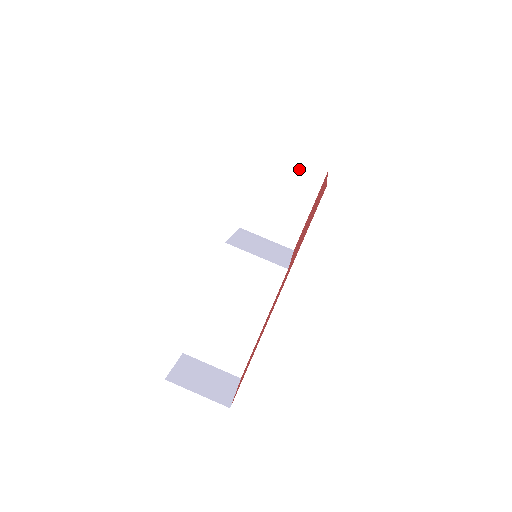
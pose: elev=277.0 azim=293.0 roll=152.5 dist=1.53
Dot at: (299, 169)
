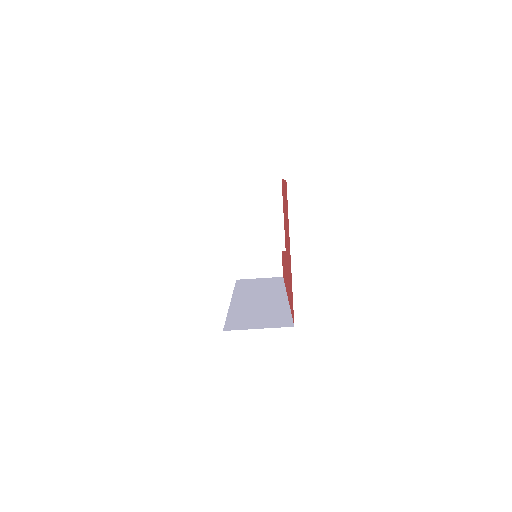
Dot at: occluded
